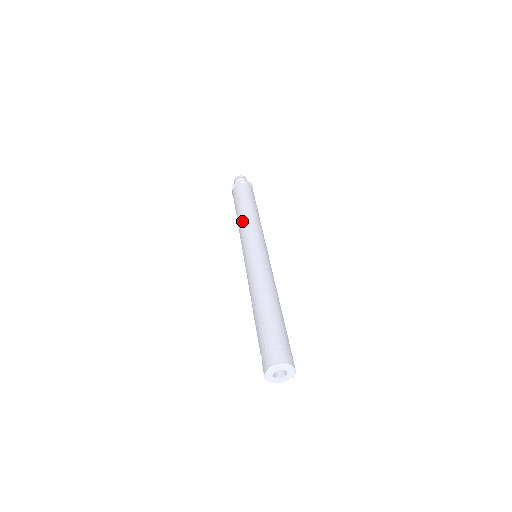
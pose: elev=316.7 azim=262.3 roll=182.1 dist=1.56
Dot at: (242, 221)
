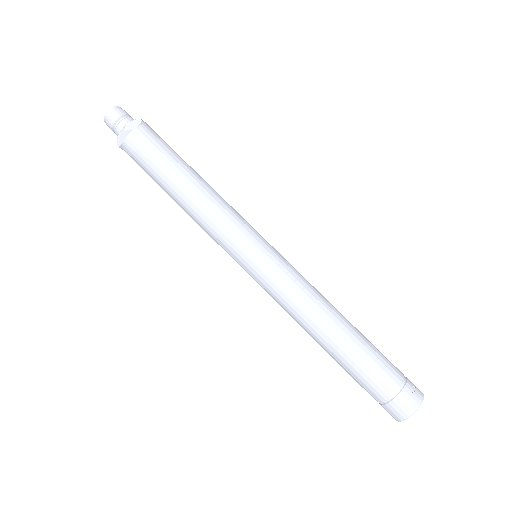
Dot at: (195, 216)
